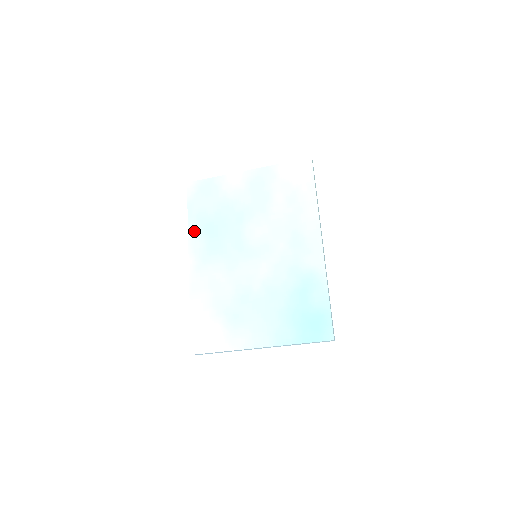
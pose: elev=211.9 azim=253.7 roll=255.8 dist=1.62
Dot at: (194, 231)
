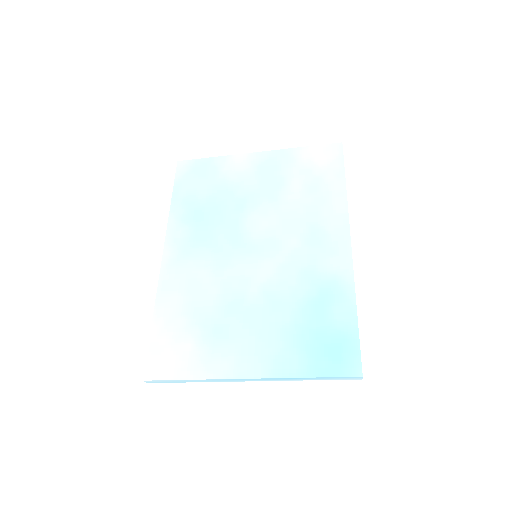
Dot at: (177, 217)
